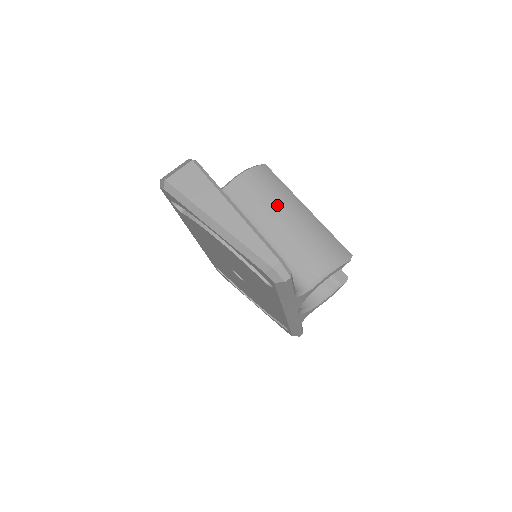
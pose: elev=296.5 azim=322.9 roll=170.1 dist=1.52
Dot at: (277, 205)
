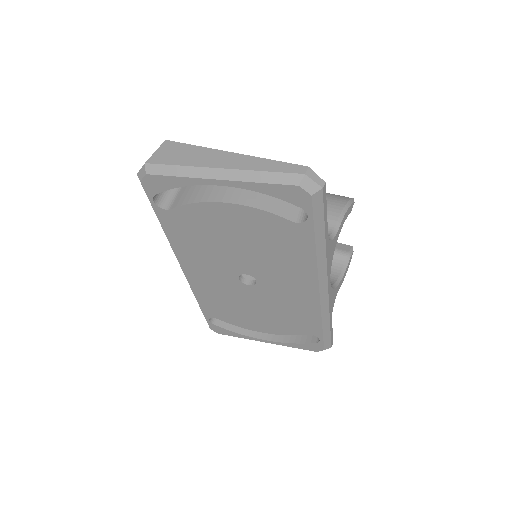
Dot at: occluded
